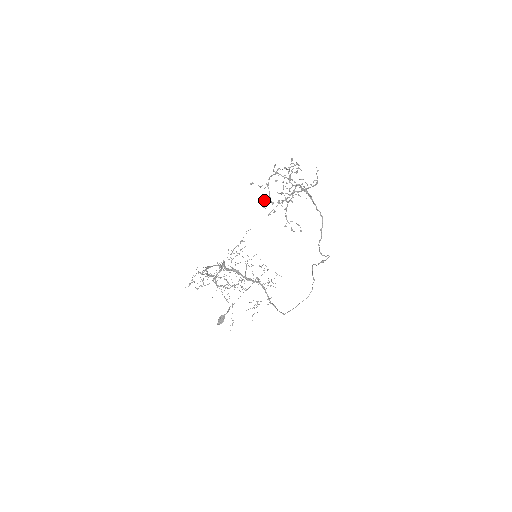
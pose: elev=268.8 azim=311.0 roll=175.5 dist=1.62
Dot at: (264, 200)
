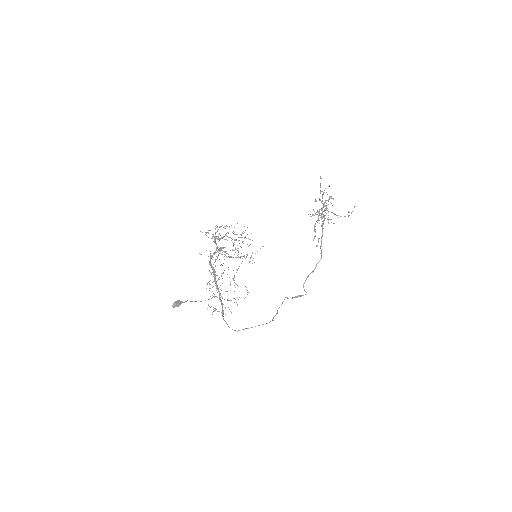
Dot at: occluded
